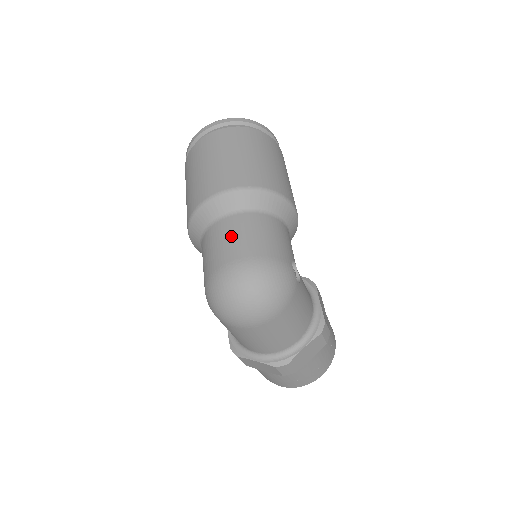
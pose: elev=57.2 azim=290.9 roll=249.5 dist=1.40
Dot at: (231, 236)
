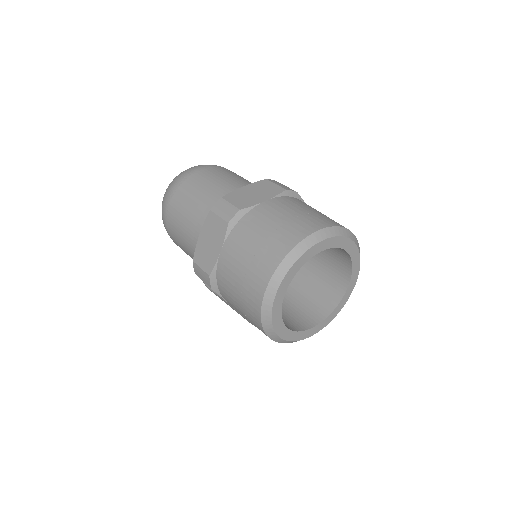
Dot at: occluded
